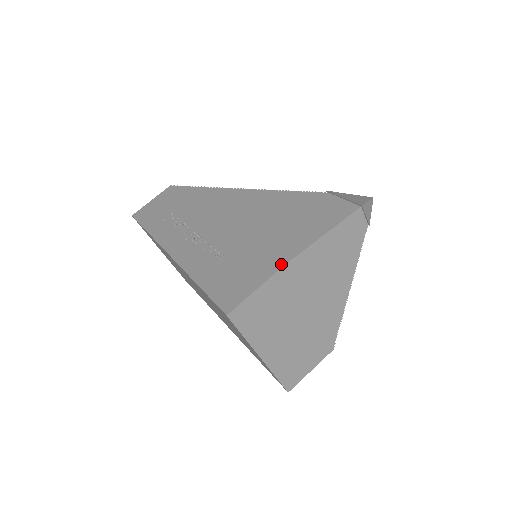
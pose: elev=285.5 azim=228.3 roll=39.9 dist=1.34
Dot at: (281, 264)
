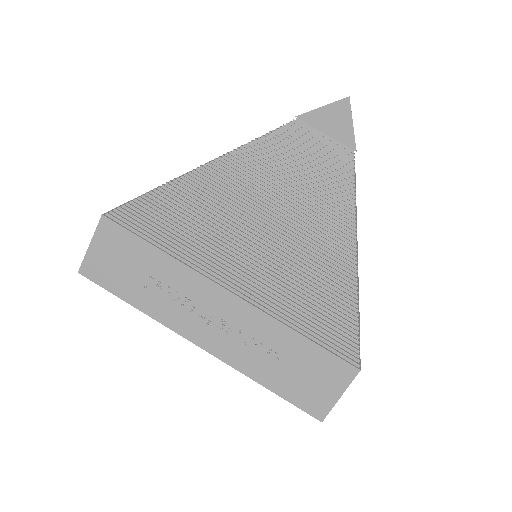
Dot at: (357, 369)
